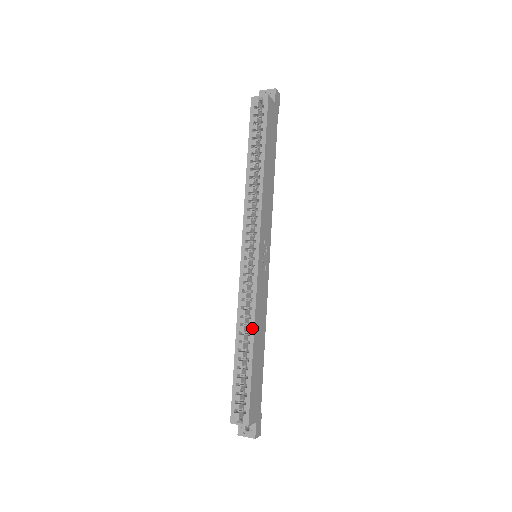
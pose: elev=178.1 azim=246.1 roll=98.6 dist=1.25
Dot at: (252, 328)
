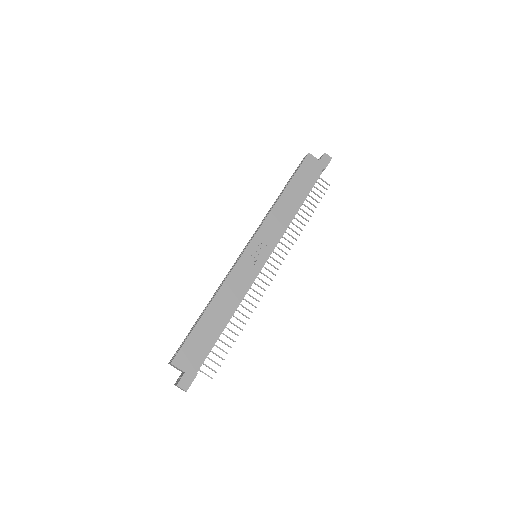
Dot at: (215, 294)
